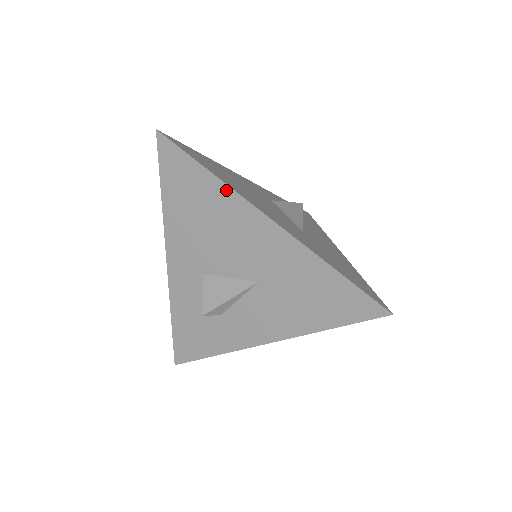
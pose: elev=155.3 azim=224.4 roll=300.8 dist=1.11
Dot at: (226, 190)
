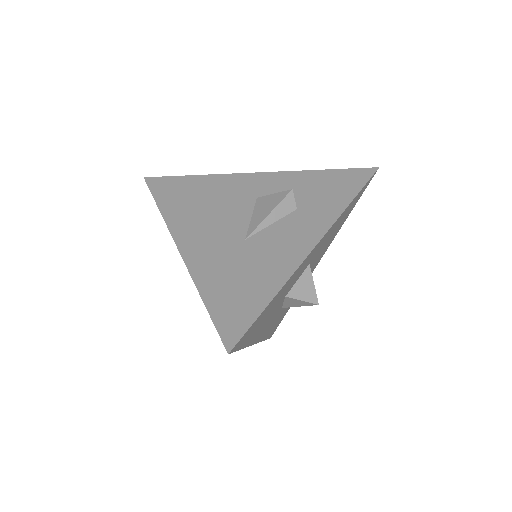
Dot at: (167, 223)
